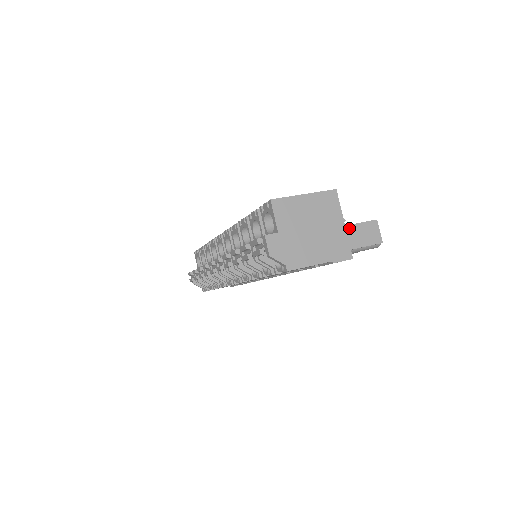
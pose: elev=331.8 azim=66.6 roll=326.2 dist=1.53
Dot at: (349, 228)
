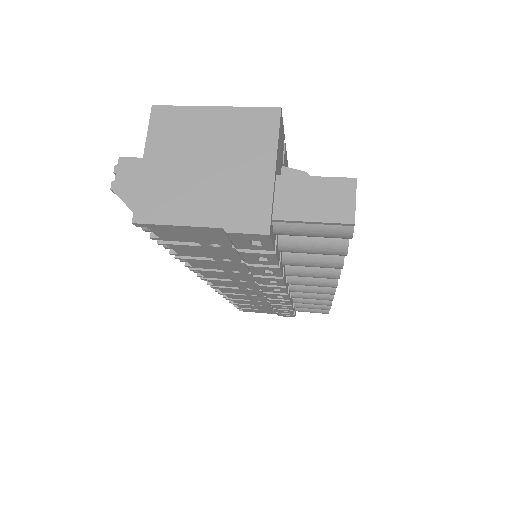
Dot at: (288, 181)
